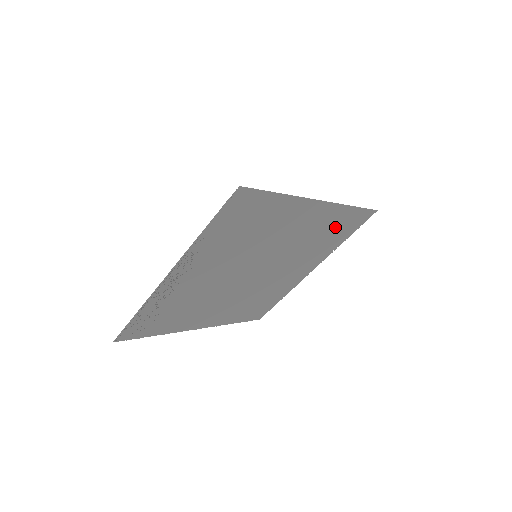
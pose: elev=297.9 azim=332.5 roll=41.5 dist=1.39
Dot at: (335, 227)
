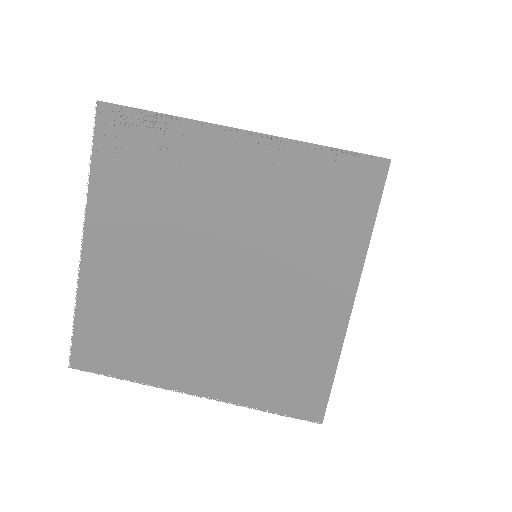
Dot at: (296, 365)
